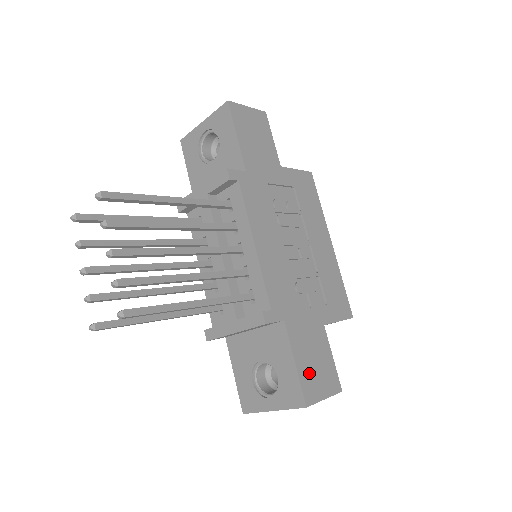
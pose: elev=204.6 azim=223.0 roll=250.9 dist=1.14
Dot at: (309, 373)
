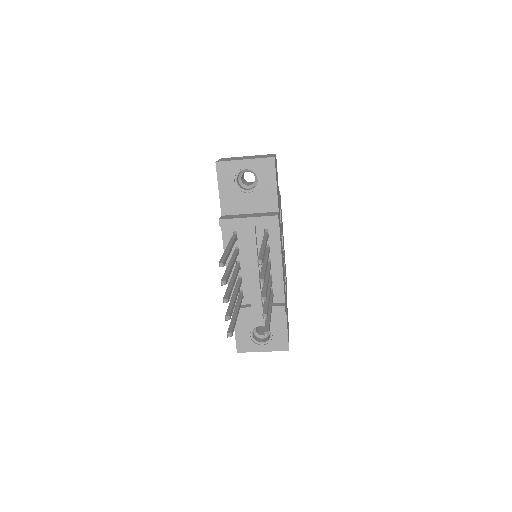
Dot at: occluded
